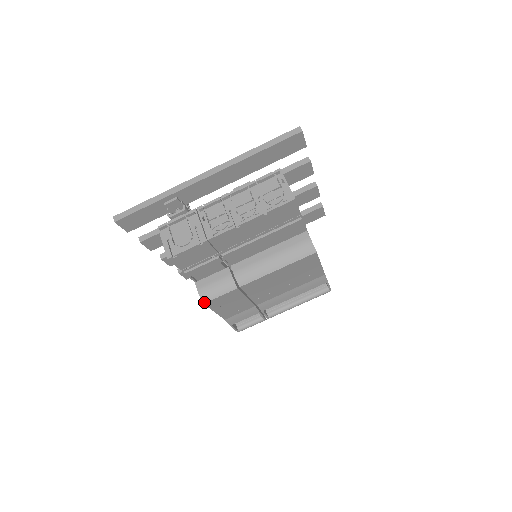
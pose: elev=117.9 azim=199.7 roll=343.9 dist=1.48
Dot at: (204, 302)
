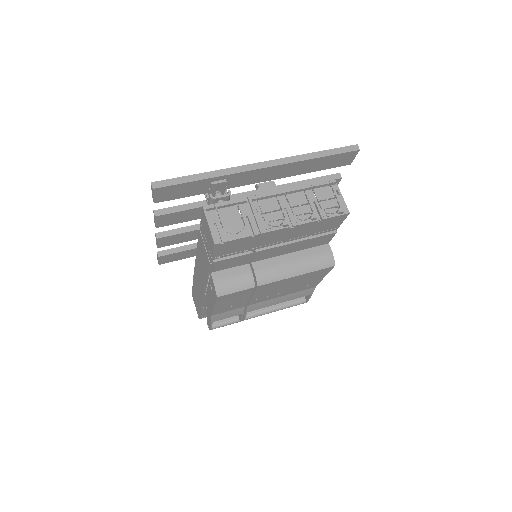
Dot at: (218, 295)
